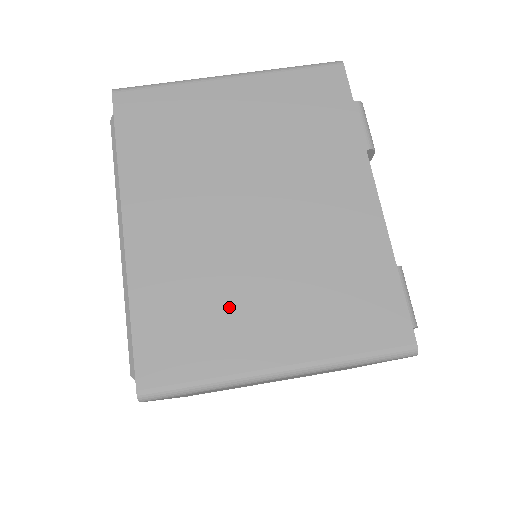
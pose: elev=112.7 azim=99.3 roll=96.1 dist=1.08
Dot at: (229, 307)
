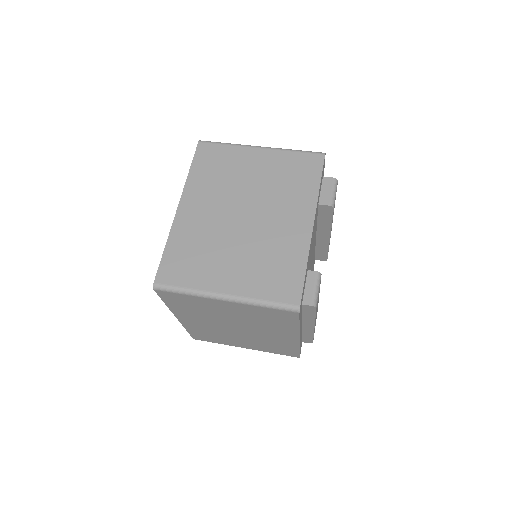
Dot at: (212, 258)
